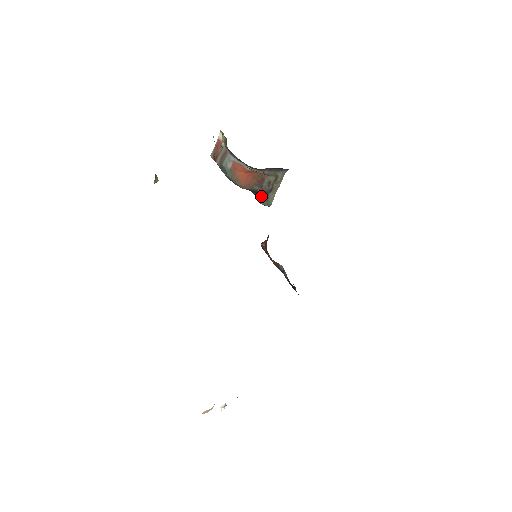
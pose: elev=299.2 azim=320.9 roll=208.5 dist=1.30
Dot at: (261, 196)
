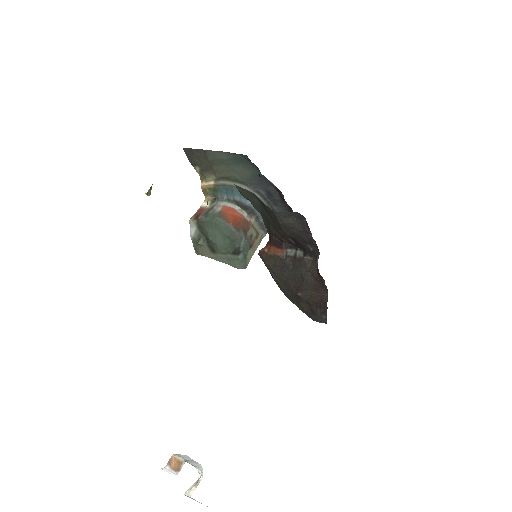
Dot at: (241, 249)
